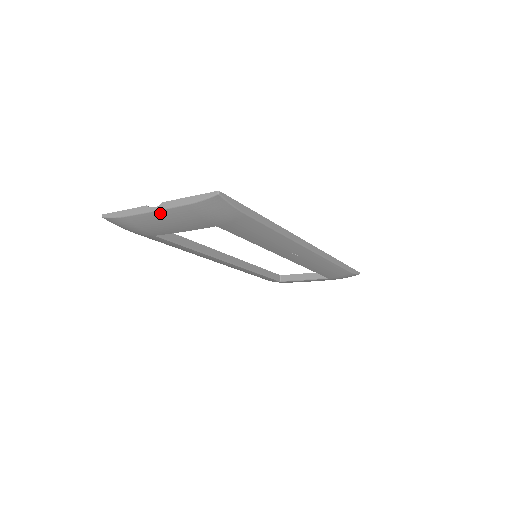
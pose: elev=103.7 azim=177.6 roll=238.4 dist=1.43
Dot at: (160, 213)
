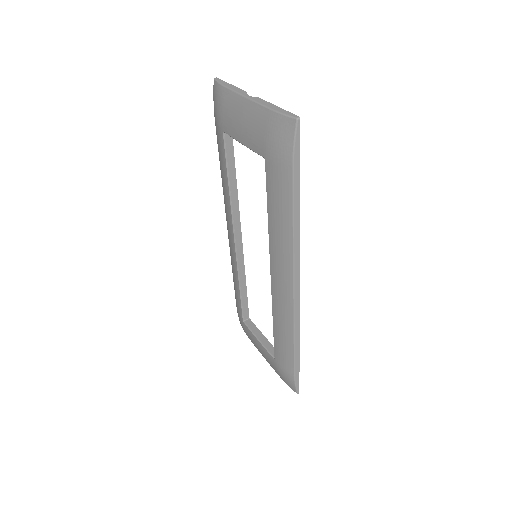
Dot at: (247, 103)
